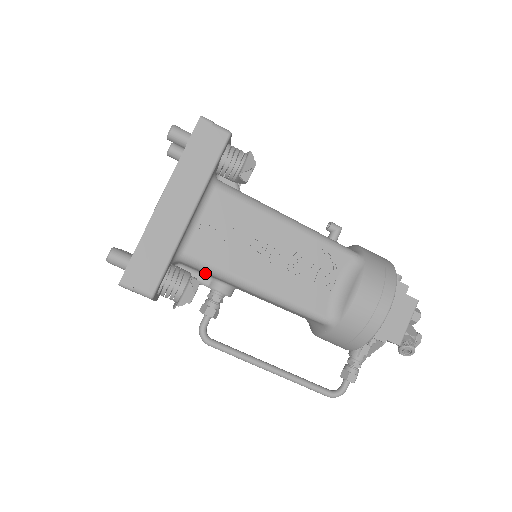
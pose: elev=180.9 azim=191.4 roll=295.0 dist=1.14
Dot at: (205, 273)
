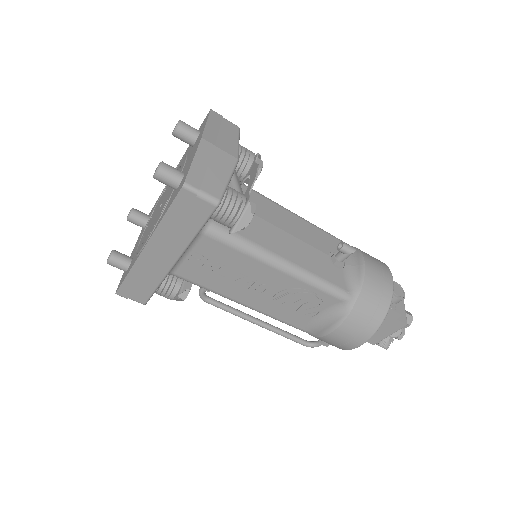
Dot at: occluded
